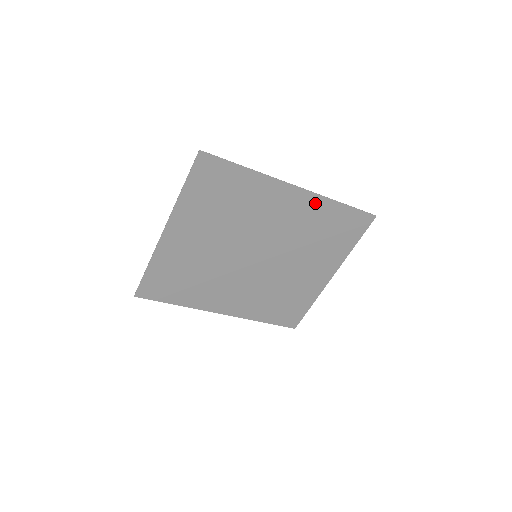
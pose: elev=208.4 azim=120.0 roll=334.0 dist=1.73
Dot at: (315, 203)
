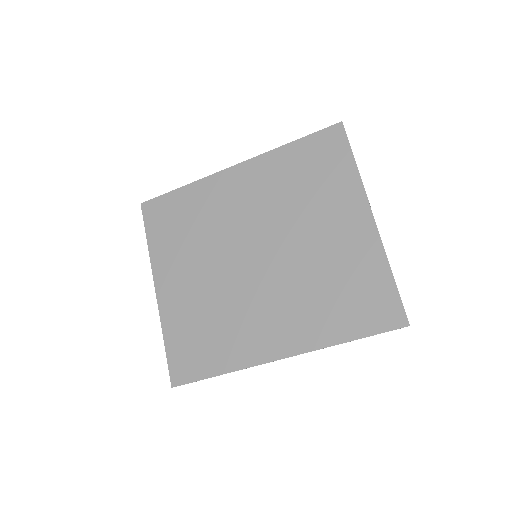
Dot at: (264, 164)
